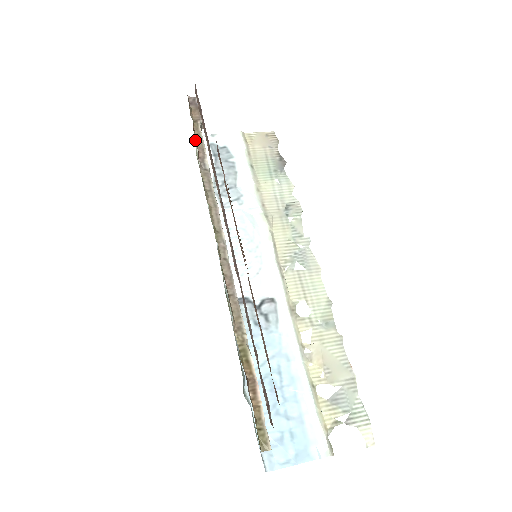
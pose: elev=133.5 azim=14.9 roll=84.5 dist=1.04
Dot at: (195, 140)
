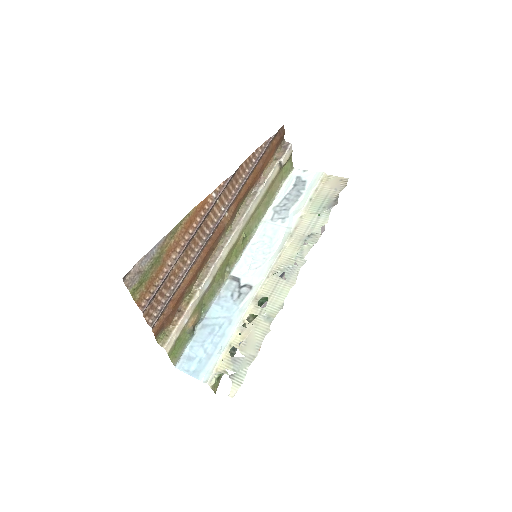
Dot at: (265, 172)
